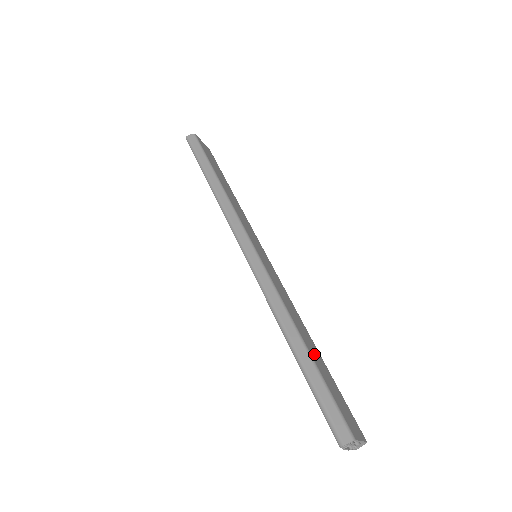
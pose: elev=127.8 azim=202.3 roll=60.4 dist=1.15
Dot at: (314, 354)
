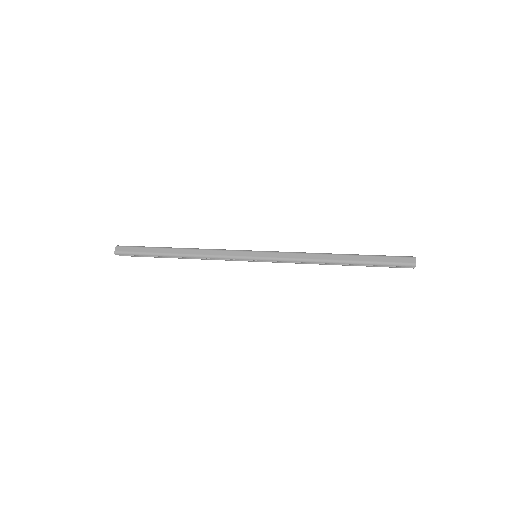
Dot at: occluded
